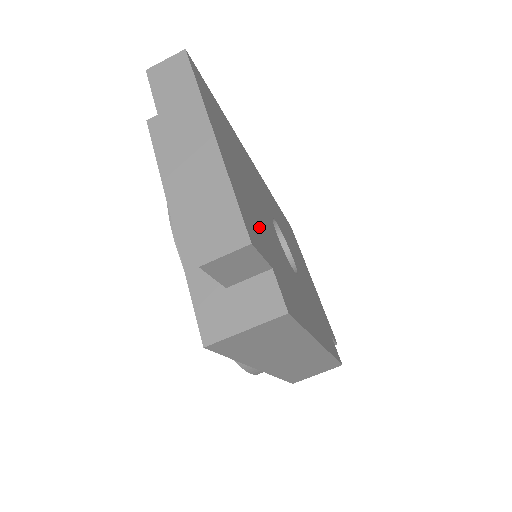
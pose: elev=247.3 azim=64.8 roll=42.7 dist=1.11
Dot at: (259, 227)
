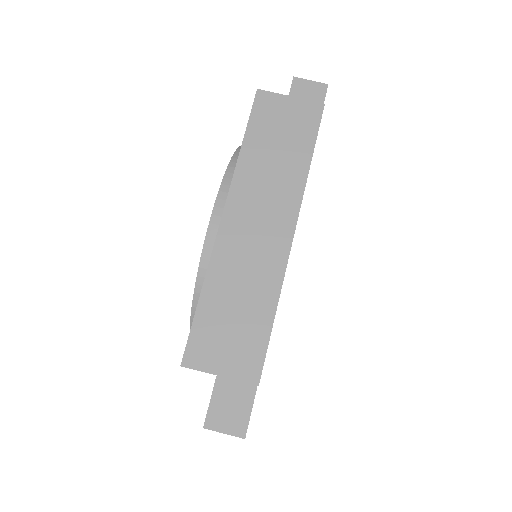
Dot at: occluded
